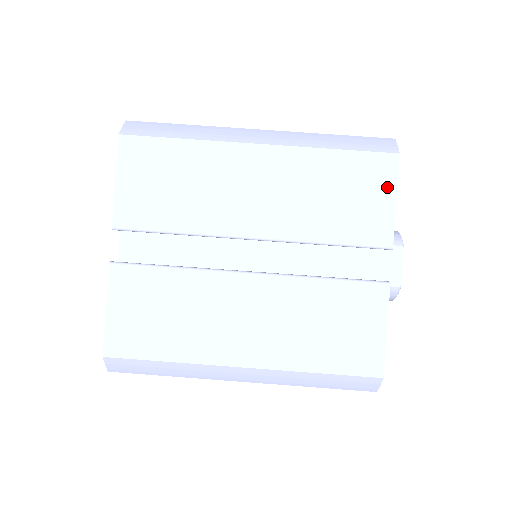
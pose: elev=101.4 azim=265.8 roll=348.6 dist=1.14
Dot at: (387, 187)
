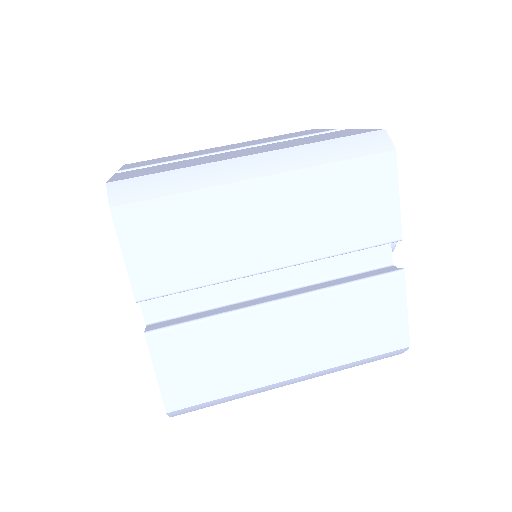
Dot at: (315, 130)
